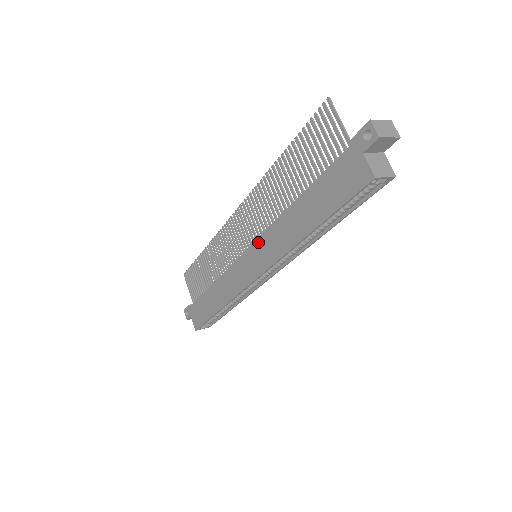
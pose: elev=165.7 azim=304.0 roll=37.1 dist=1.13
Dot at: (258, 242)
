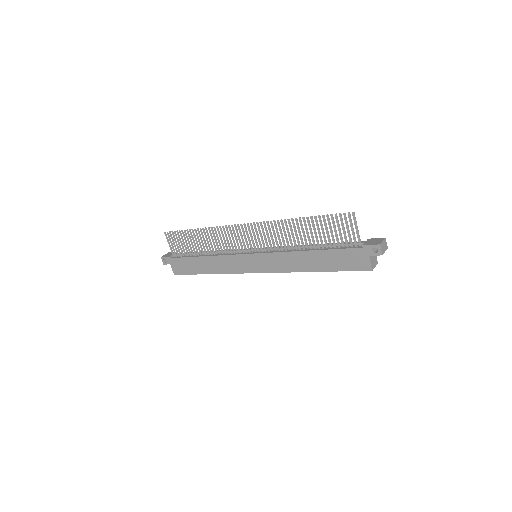
Dot at: (266, 255)
